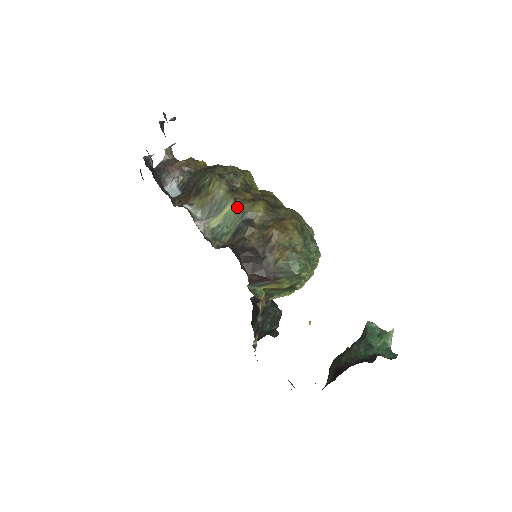
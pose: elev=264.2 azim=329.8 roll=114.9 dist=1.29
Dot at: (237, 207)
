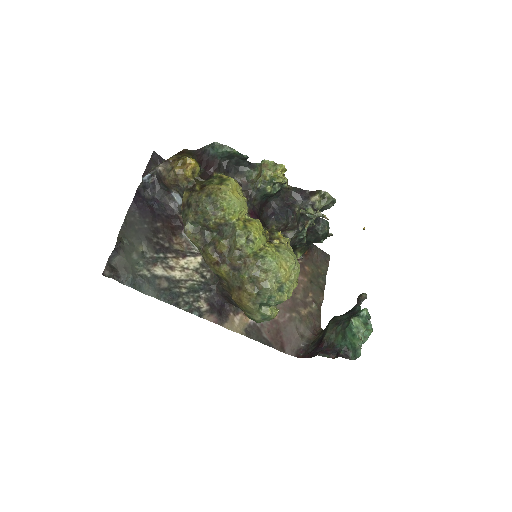
Dot at: (208, 265)
